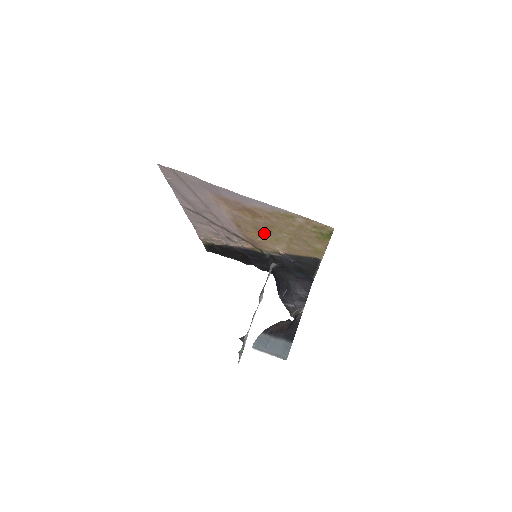
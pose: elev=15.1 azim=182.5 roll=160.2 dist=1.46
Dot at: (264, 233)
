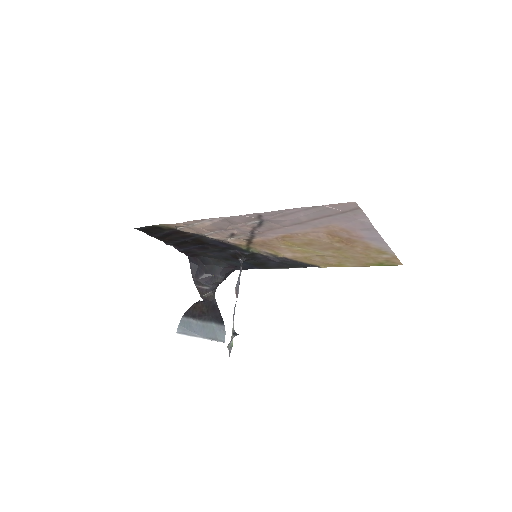
Dot at: (307, 247)
